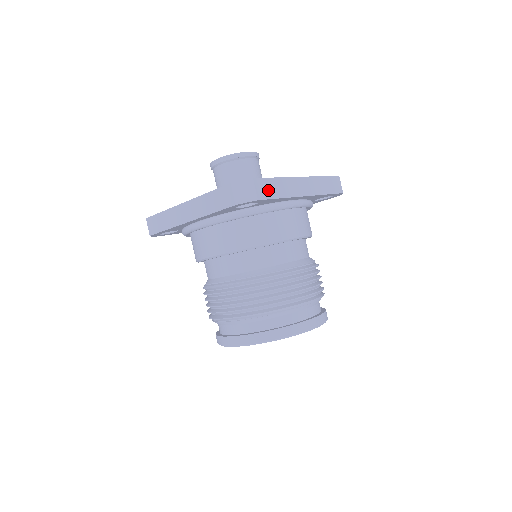
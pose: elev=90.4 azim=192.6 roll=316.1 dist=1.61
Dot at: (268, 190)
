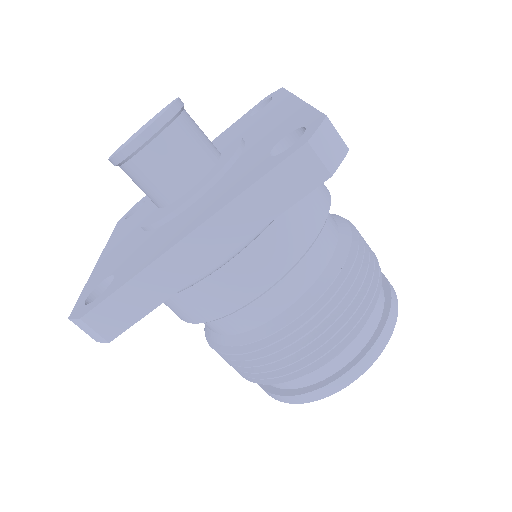
Dot at: (121, 315)
